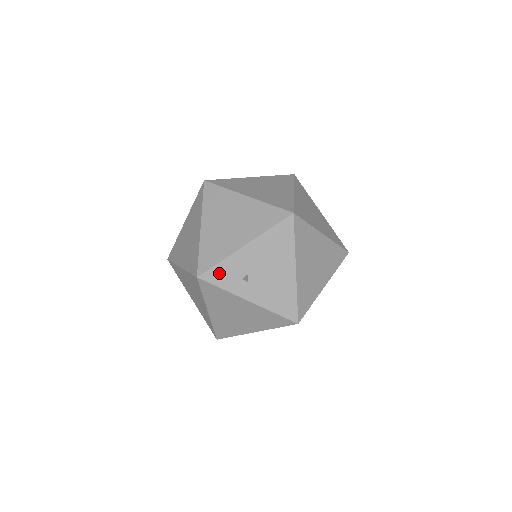
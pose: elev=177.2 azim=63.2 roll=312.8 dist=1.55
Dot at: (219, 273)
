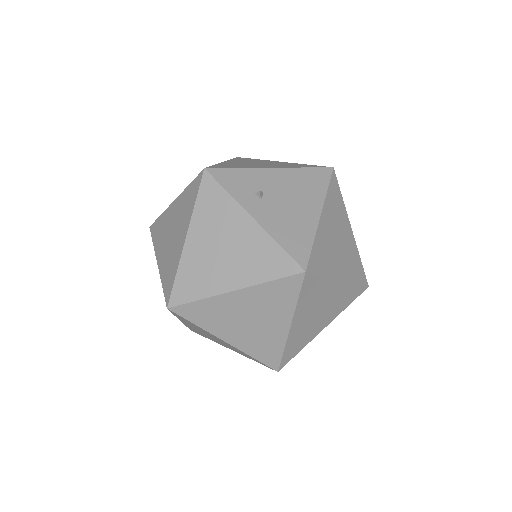
Dot at: (232, 176)
